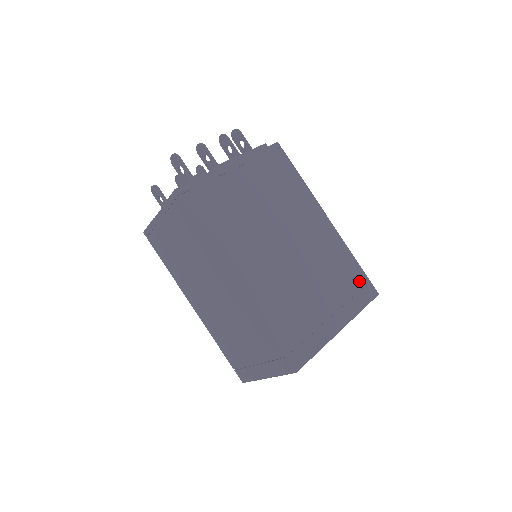
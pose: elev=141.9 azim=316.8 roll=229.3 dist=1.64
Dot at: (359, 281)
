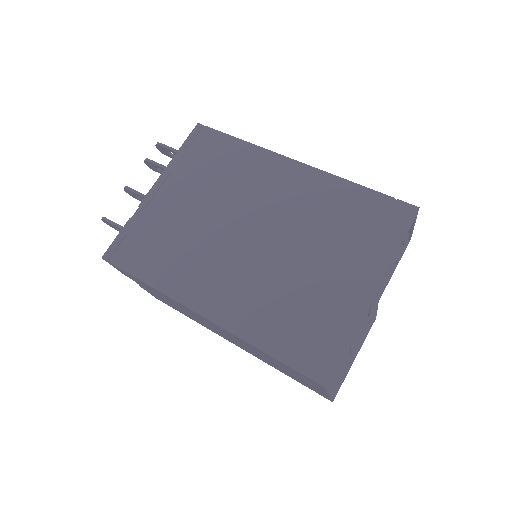
Dot at: (377, 210)
